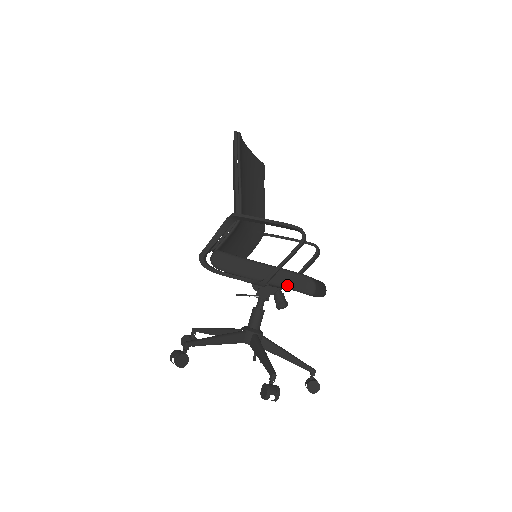
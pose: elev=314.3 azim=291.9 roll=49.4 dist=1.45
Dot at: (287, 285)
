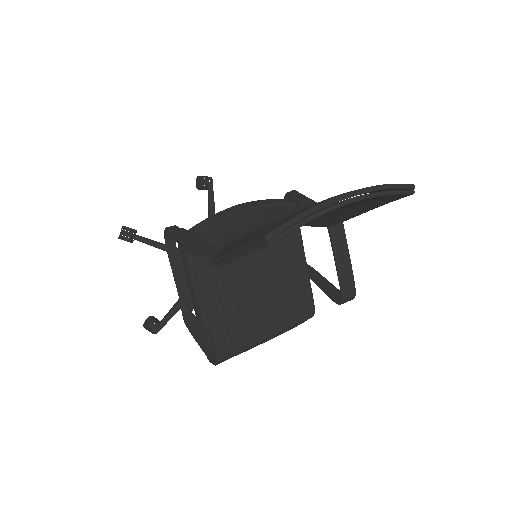
Dot at: occluded
